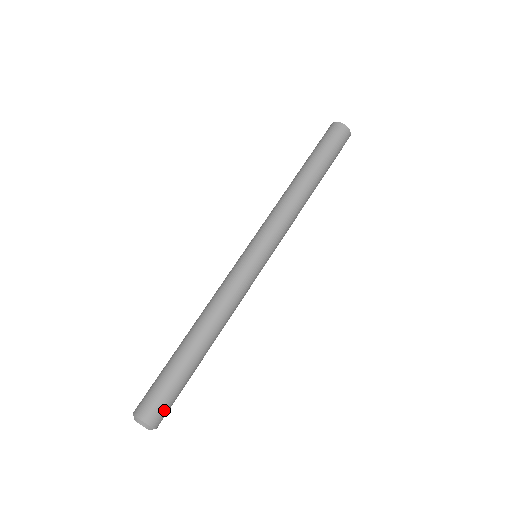
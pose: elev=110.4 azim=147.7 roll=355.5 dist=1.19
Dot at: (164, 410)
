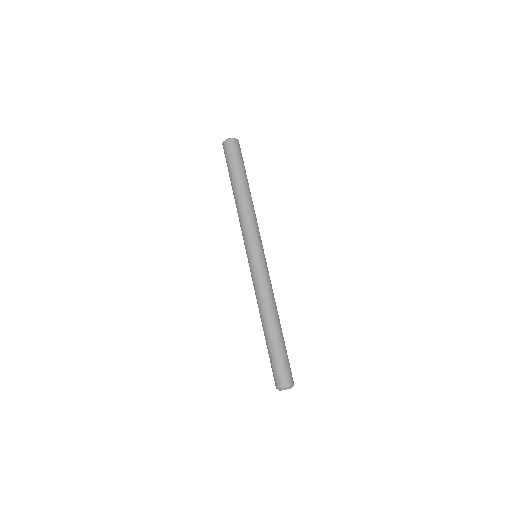
Dot at: (291, 372)
